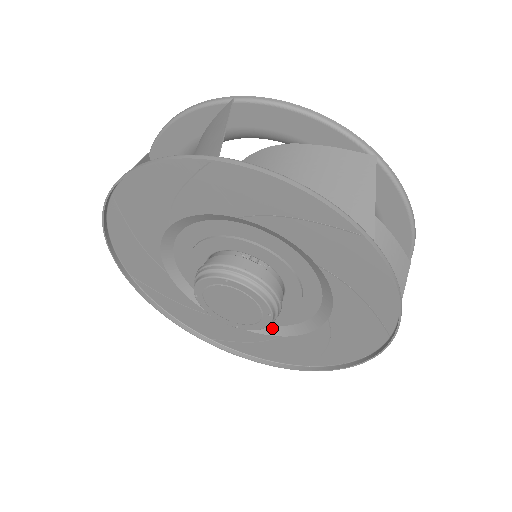
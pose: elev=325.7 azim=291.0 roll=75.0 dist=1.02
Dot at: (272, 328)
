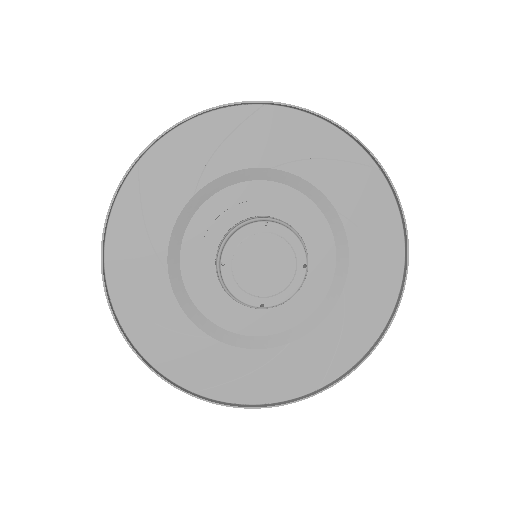
Dot at: (279, 336)
